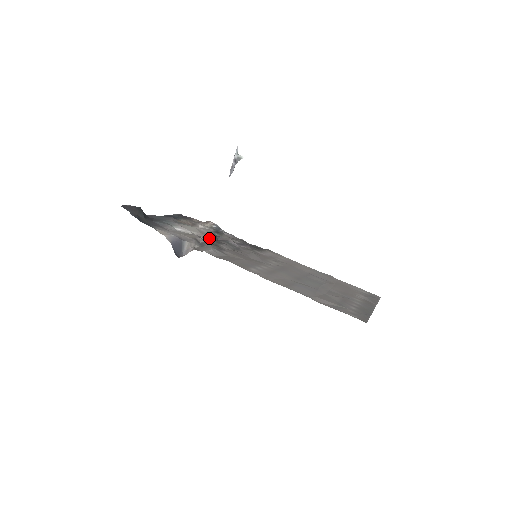
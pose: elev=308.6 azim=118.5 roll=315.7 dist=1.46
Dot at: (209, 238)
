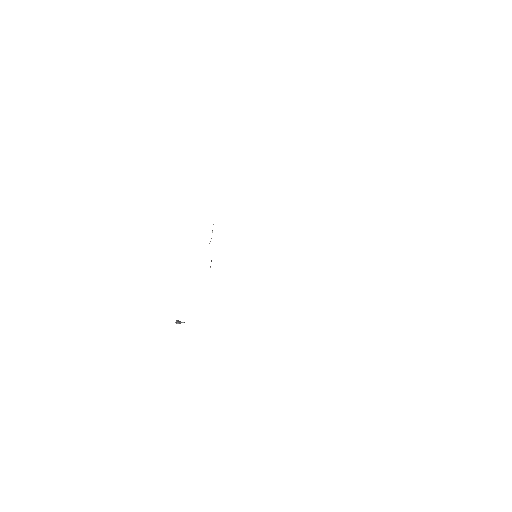
Dot at: occluded
